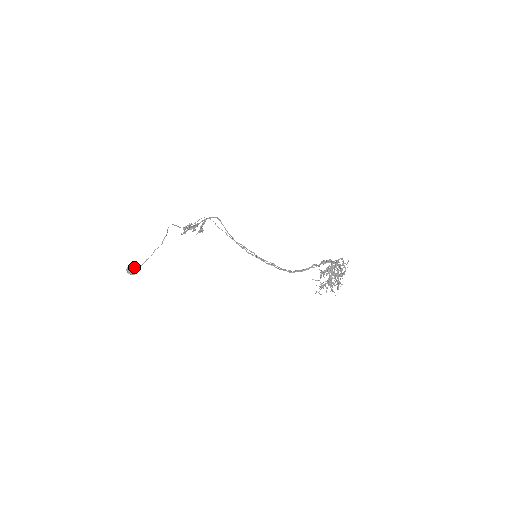
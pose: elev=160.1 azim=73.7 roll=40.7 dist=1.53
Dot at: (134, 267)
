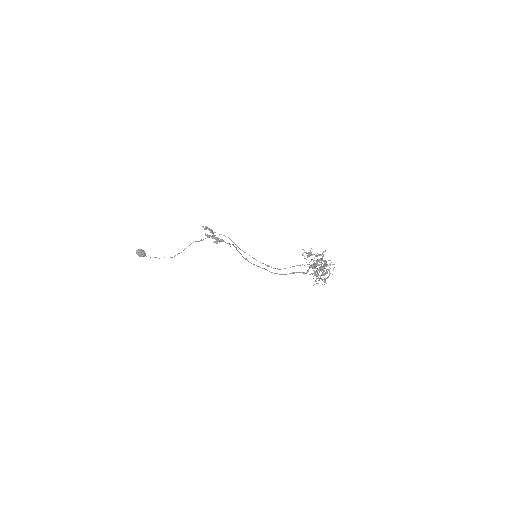
Dot at: (144, 251)
